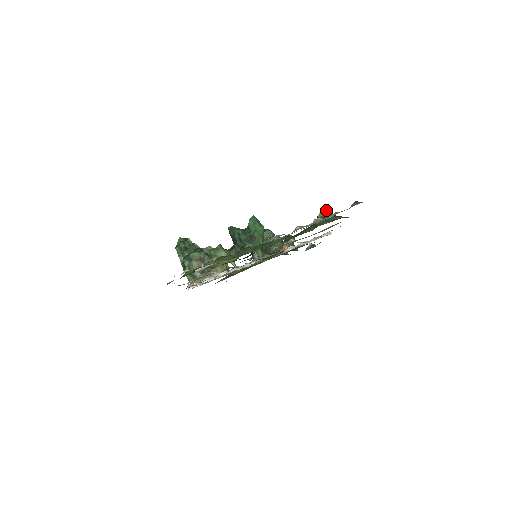
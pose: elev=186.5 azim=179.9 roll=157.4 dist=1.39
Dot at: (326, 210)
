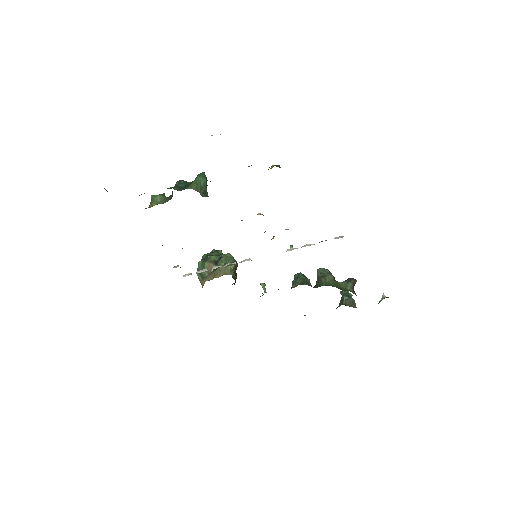
Dot at: occluded
